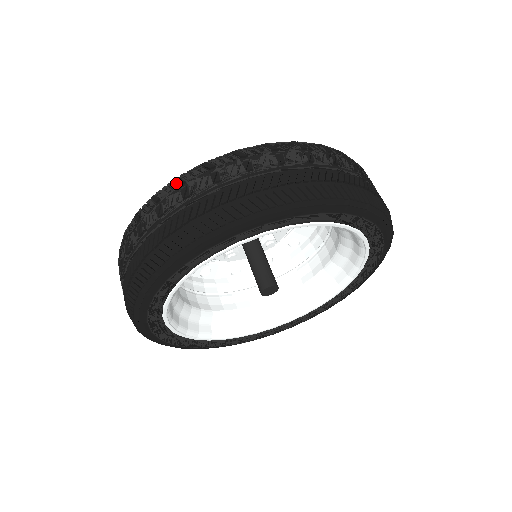
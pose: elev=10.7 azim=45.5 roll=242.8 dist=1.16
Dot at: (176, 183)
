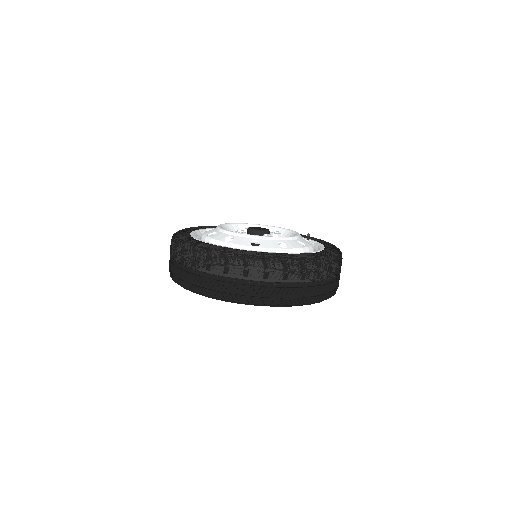
Dot at: (193, 250)
